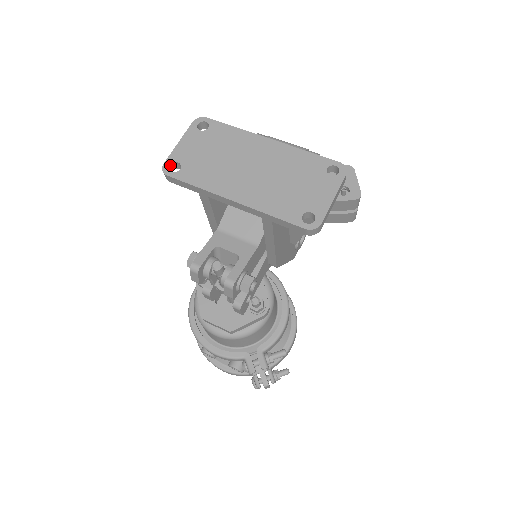
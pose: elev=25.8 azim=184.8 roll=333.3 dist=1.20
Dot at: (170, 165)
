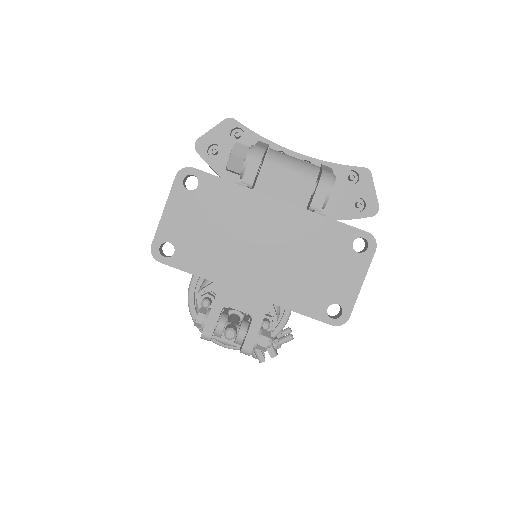
Dot at: (160, 246)
